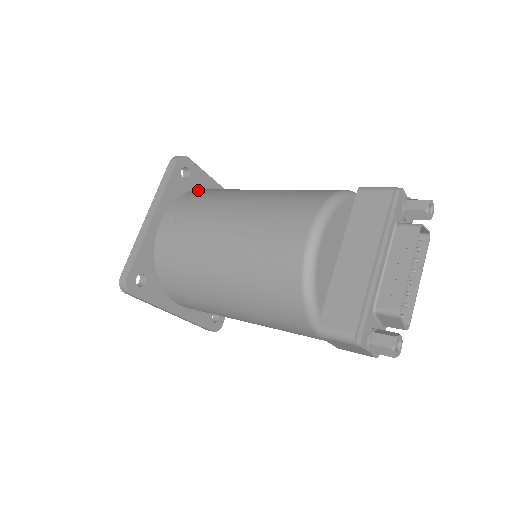
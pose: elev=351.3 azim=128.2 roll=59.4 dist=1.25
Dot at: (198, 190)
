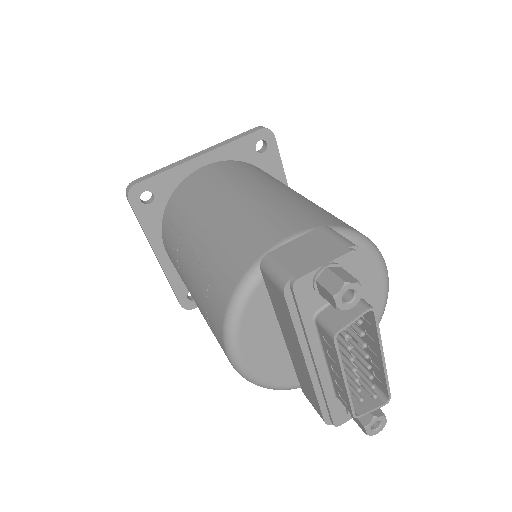
Dot at: (170, 203)
